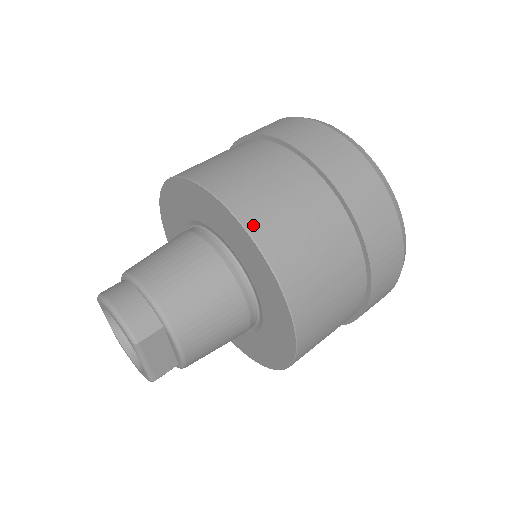
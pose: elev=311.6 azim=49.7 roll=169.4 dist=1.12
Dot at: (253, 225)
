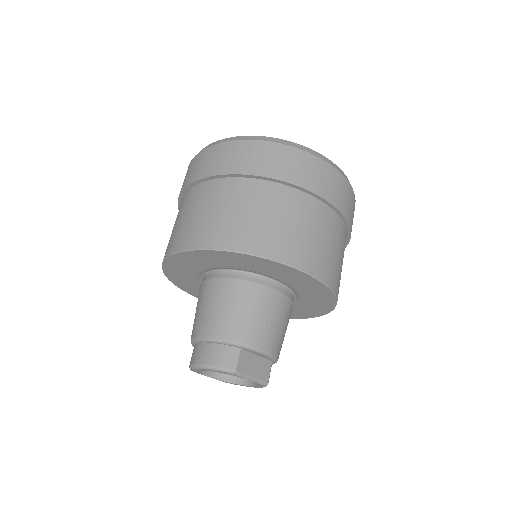
Dot at: (231, 245)
